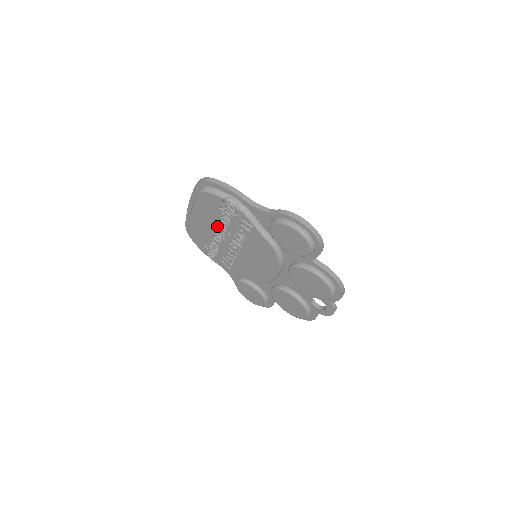
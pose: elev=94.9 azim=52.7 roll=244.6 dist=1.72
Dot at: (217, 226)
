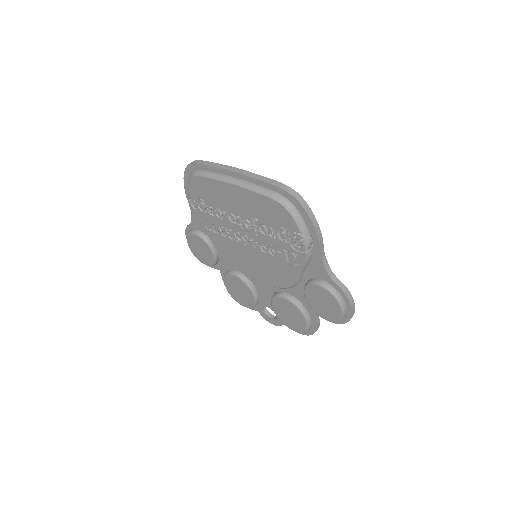
Dot at: (251, 220)
